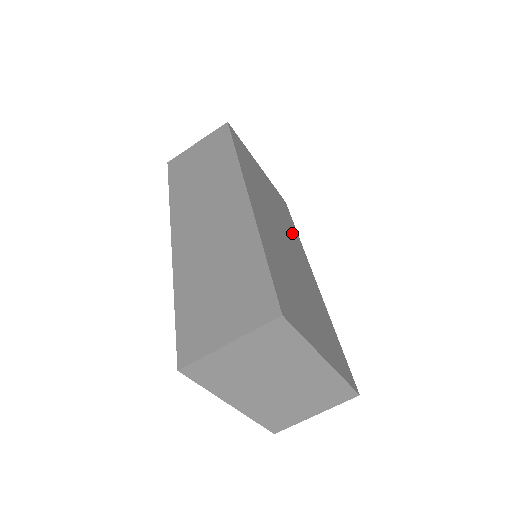
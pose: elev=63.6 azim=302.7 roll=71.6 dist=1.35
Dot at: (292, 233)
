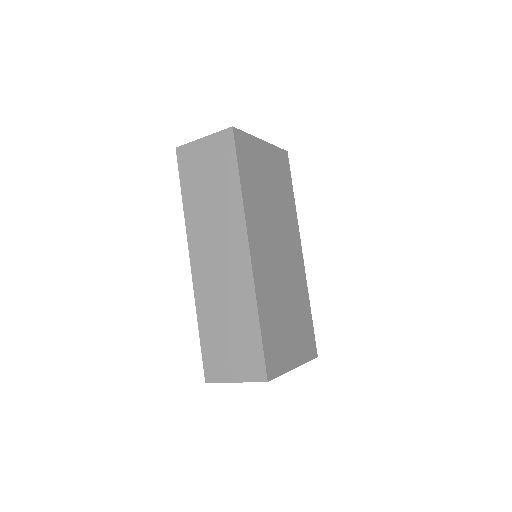
Dot at: (288, 214)
